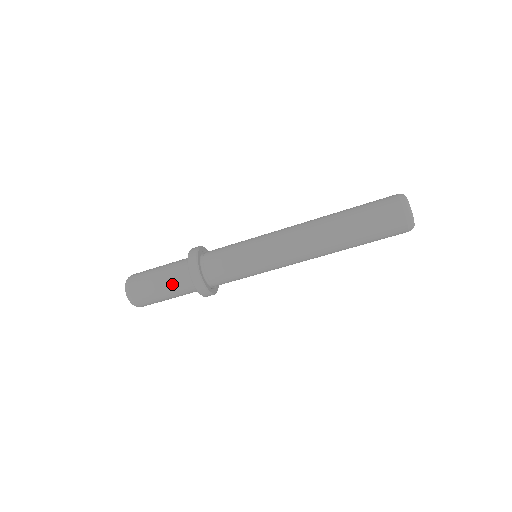
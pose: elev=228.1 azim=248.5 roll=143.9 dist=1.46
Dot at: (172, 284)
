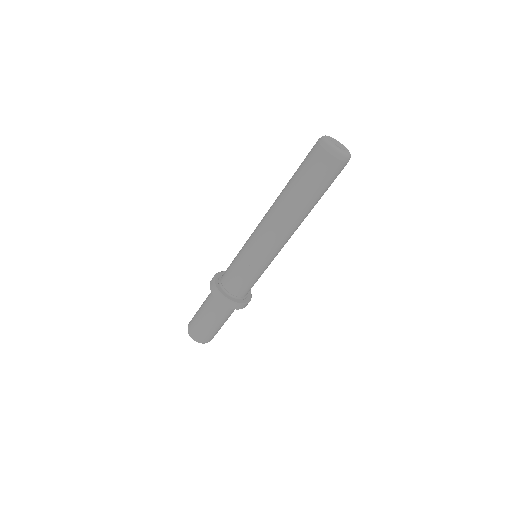
Dot at: (224, 318)
